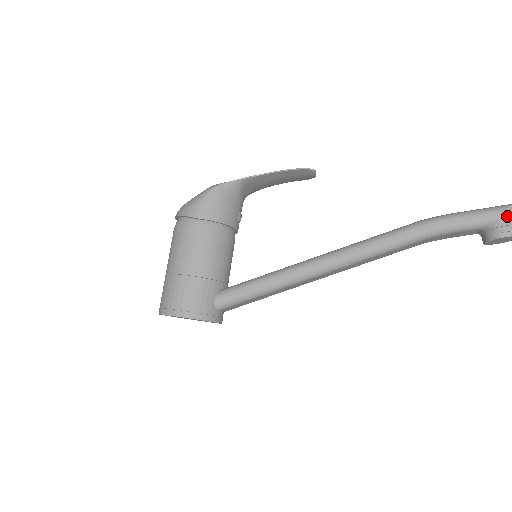
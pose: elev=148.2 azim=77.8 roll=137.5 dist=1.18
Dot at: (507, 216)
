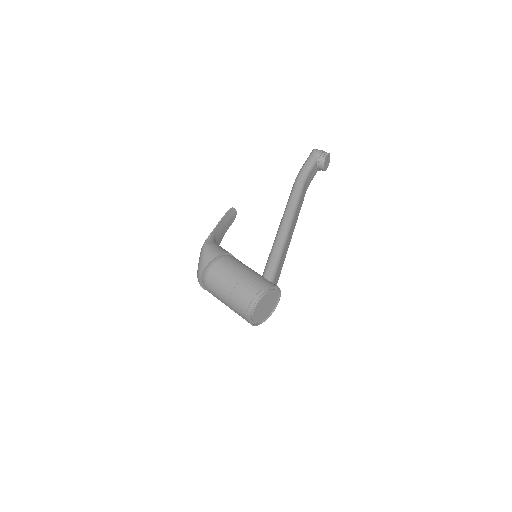
Dot at: (317, 151)
